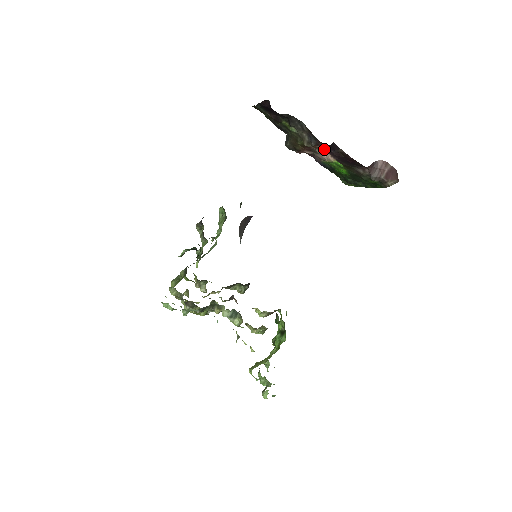
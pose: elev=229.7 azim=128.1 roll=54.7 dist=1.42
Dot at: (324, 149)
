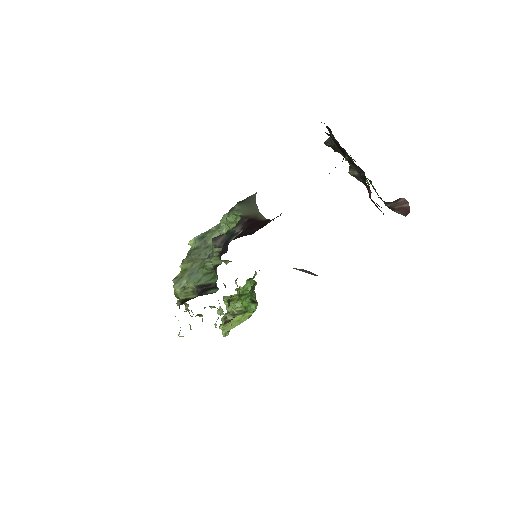
Dot at: occluded
